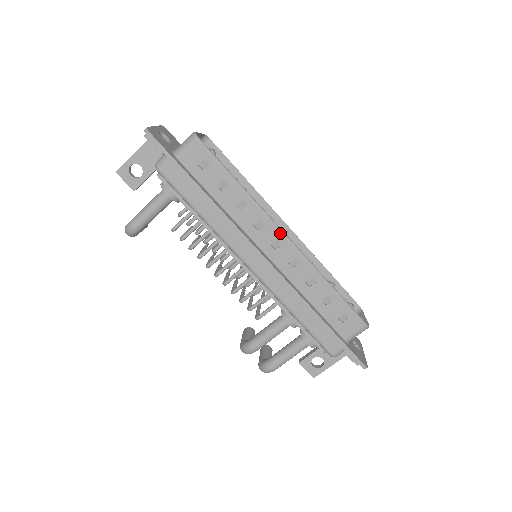
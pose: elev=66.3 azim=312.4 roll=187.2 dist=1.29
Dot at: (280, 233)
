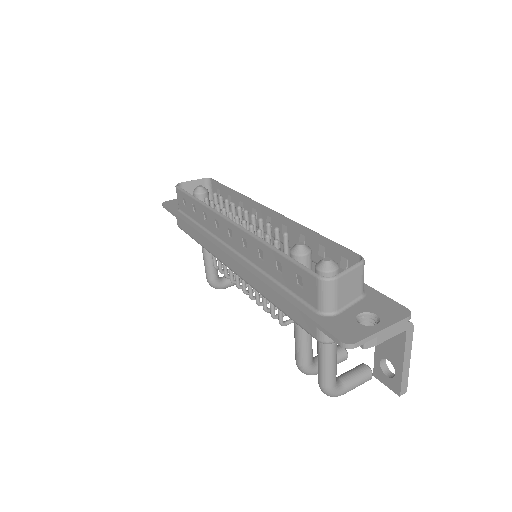
Dot at: (226, 221)
